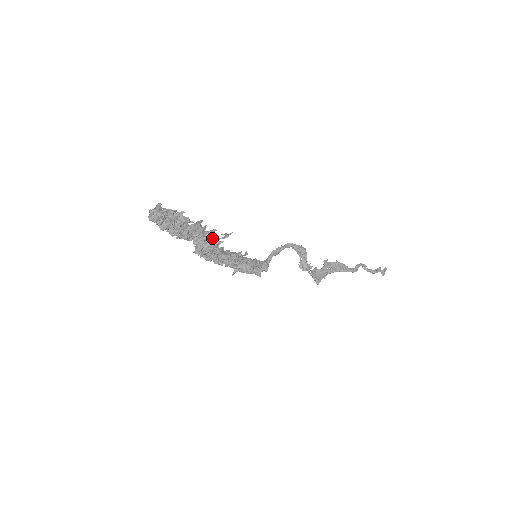
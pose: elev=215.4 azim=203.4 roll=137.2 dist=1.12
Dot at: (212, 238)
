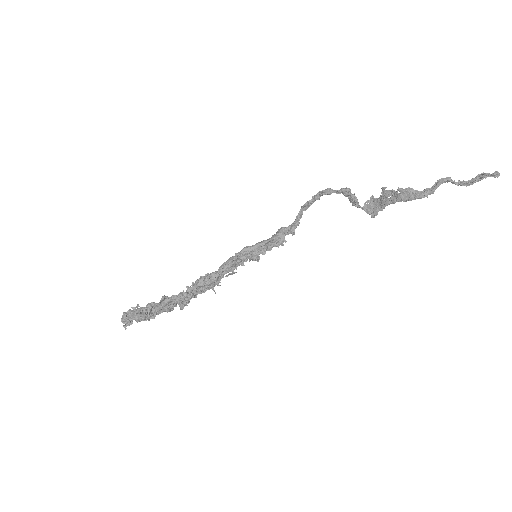
Dot at: (181, 301)
